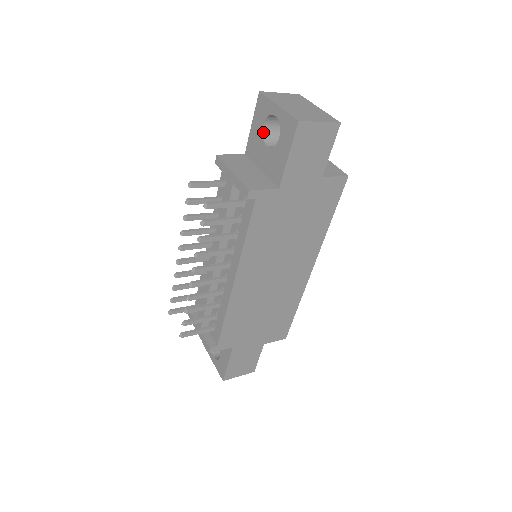
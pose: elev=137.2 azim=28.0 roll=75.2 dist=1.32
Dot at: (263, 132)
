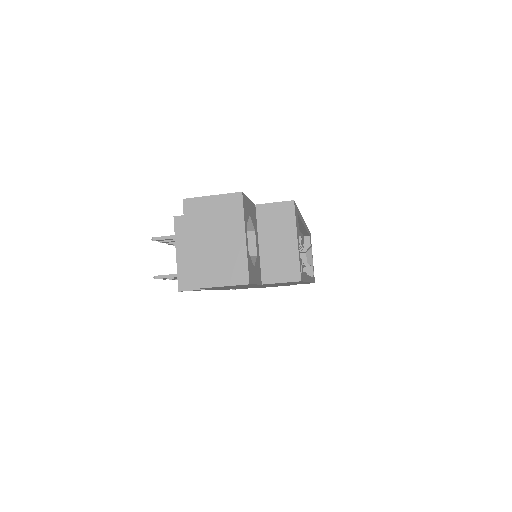
Dot at: occluded
